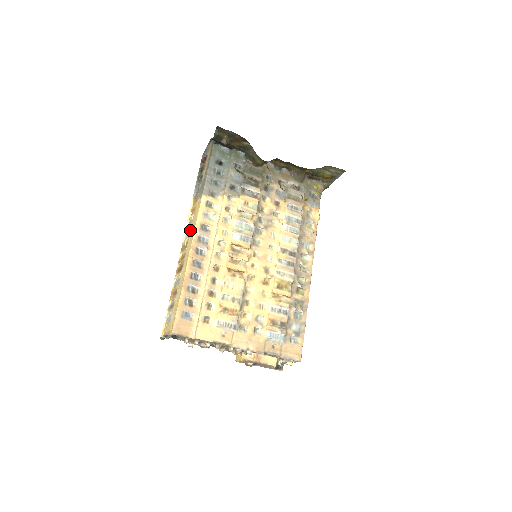
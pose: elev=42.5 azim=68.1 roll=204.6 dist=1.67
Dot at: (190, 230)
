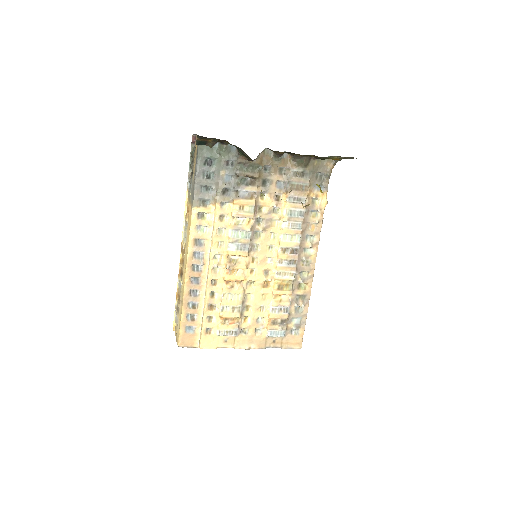
Dot at: (186, 236)
